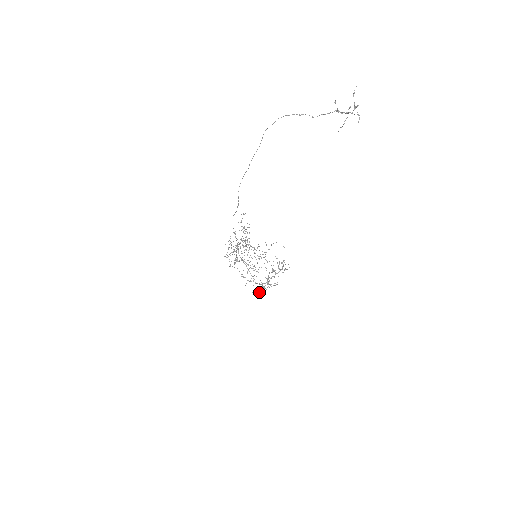
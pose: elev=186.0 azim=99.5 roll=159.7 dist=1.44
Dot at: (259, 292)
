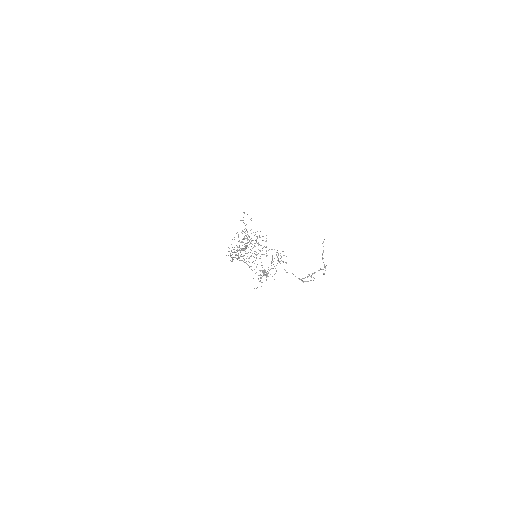
Dot at: occluded
